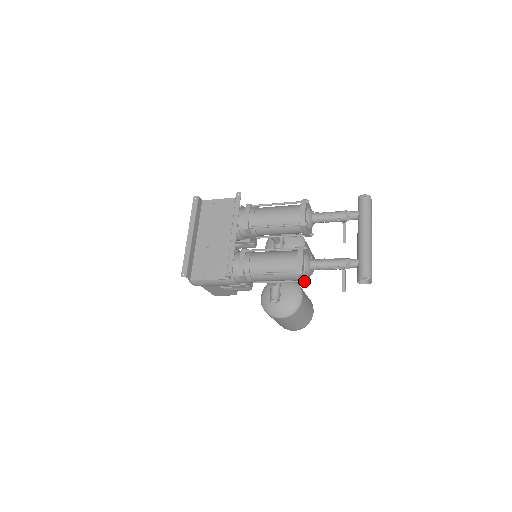
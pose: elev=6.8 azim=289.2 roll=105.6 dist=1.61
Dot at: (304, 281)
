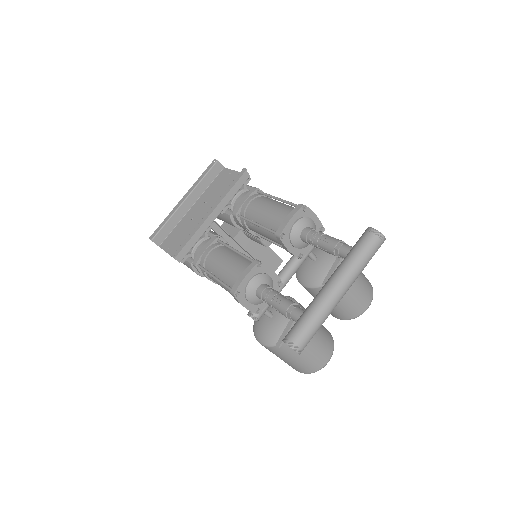
Dot at: occluded
